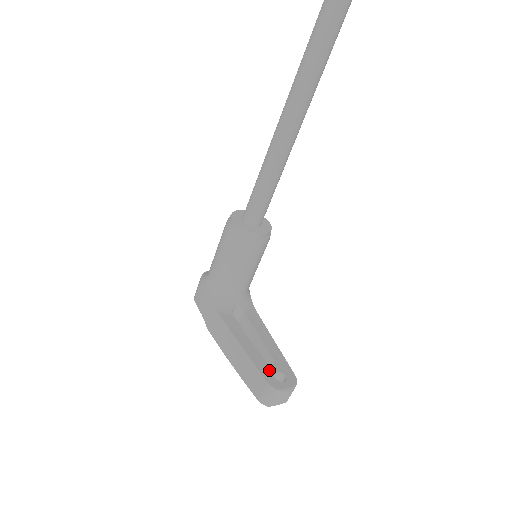
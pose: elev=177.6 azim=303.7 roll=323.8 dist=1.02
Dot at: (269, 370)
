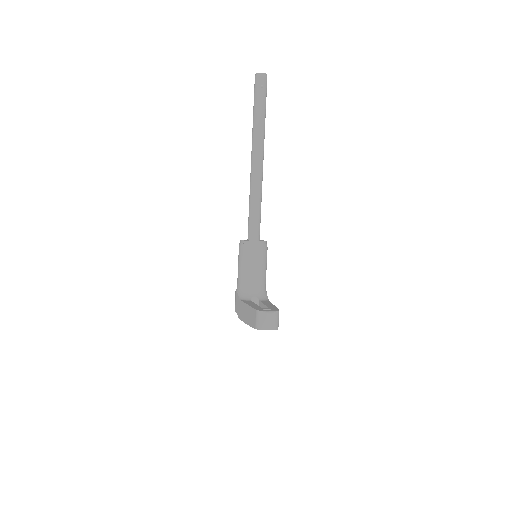
Dot at: (261, 308)
